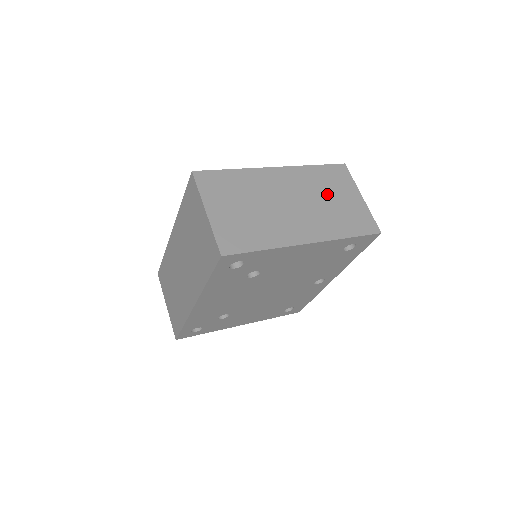
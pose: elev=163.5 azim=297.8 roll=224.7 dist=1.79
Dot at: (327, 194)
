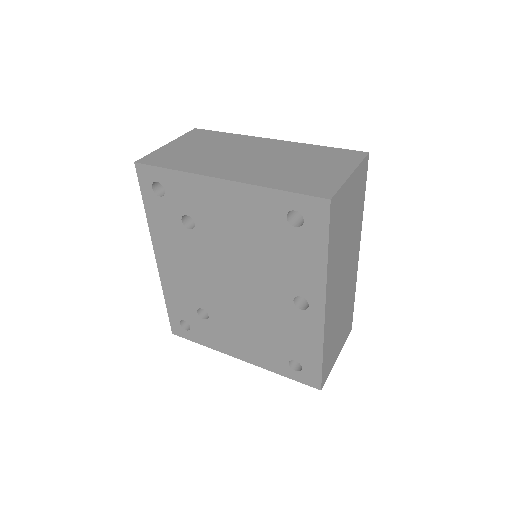
Dot at: (304, 162)
